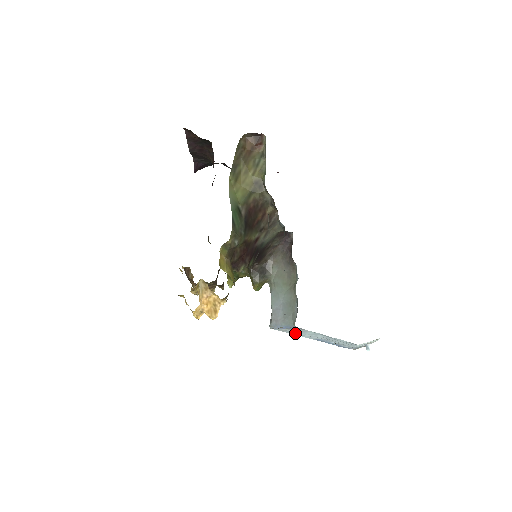
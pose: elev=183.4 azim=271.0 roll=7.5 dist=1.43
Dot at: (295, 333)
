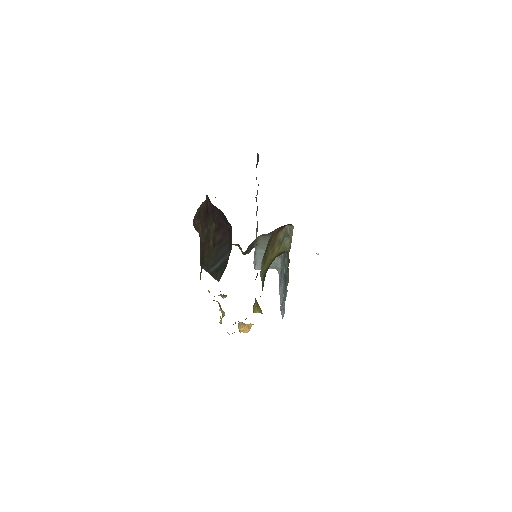
Dot at: occluded
